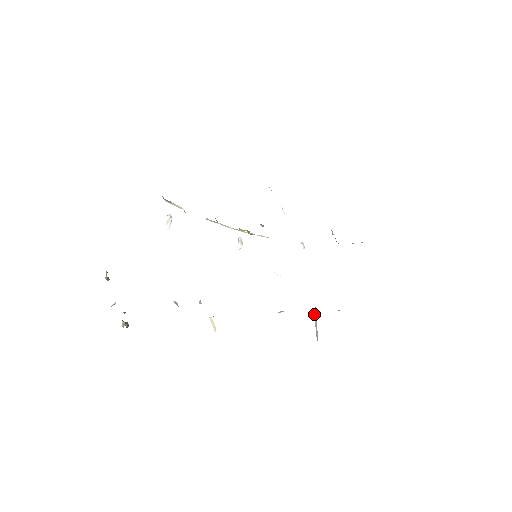
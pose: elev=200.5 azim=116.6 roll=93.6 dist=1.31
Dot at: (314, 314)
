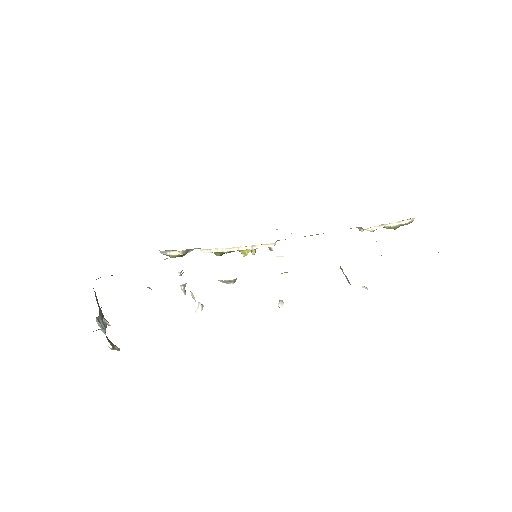
Dot at: occluded
